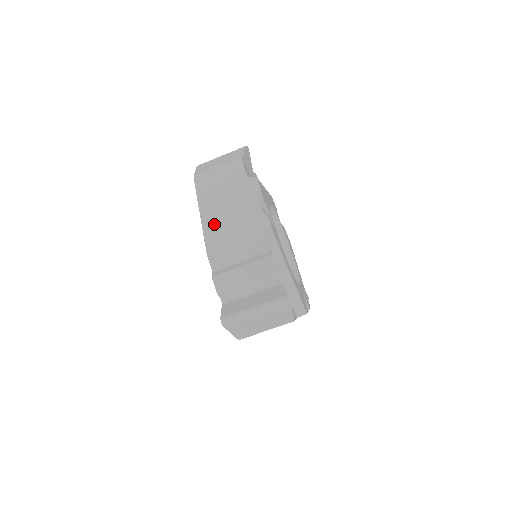
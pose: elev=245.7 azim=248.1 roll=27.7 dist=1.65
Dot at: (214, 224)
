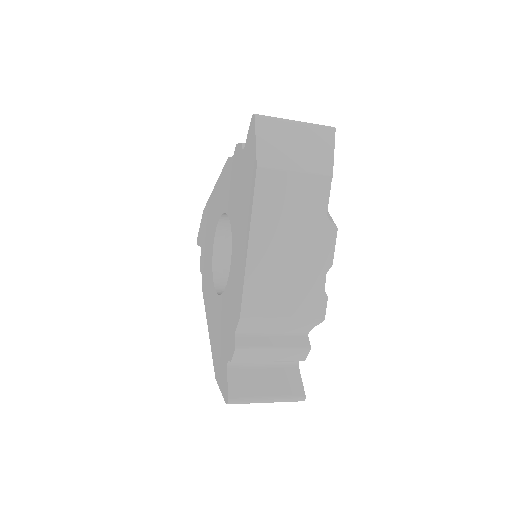
Dot at: (262, 274)
